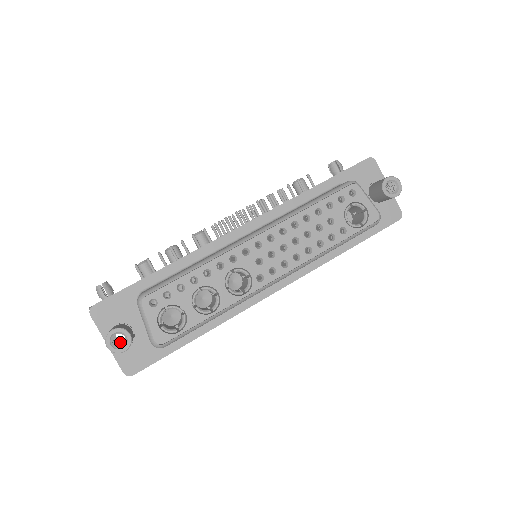
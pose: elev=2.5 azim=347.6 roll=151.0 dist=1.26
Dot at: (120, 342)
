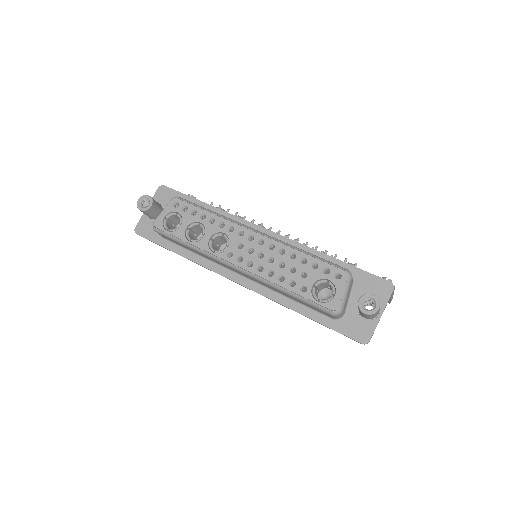
Dot at: occluded
